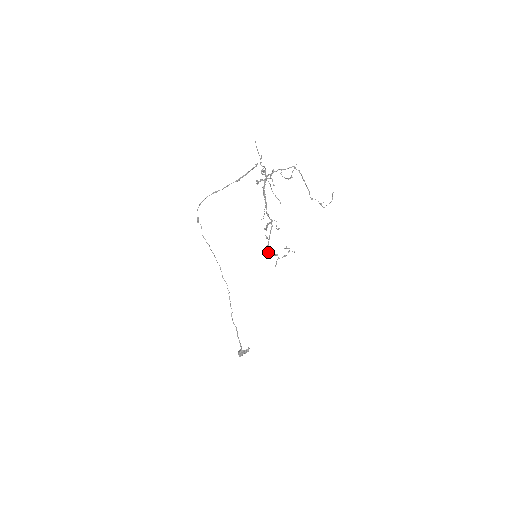
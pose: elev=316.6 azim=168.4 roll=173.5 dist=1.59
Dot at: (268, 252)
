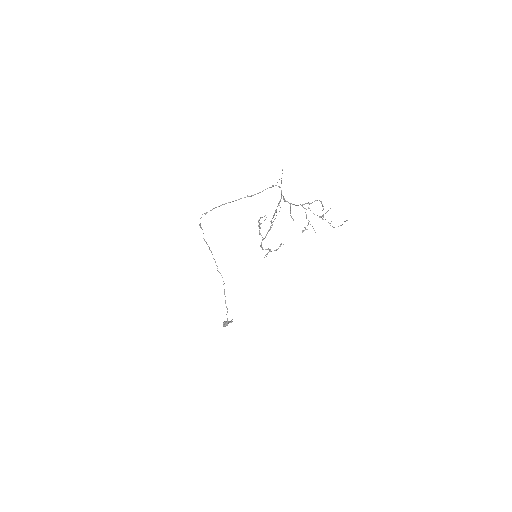
Dot at: (261, 247)
